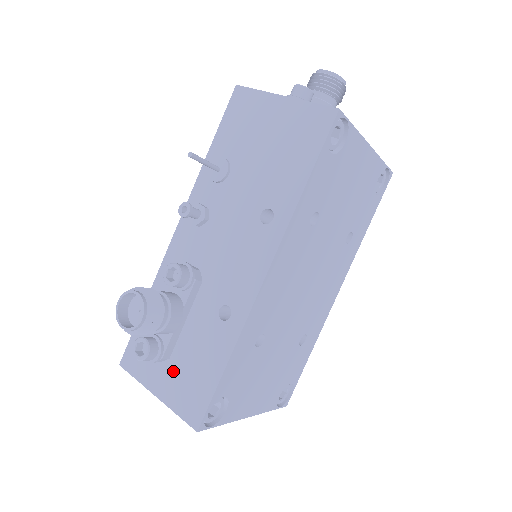
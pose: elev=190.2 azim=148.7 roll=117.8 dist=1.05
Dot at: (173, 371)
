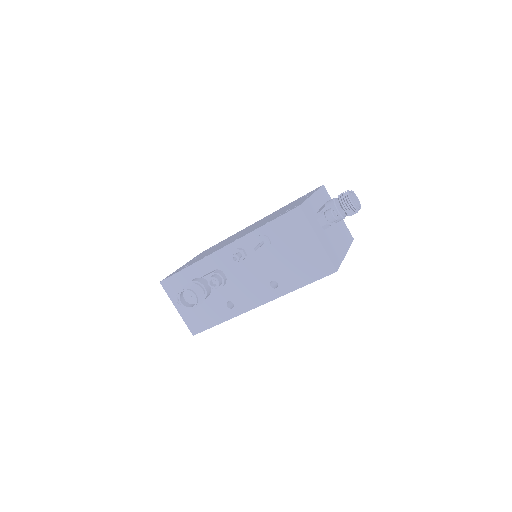
Dot at: occluded
